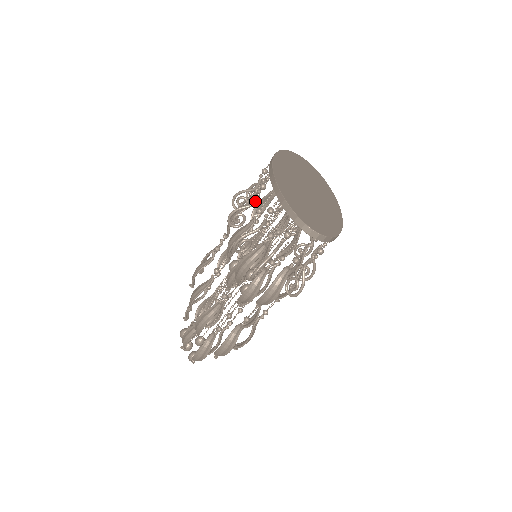
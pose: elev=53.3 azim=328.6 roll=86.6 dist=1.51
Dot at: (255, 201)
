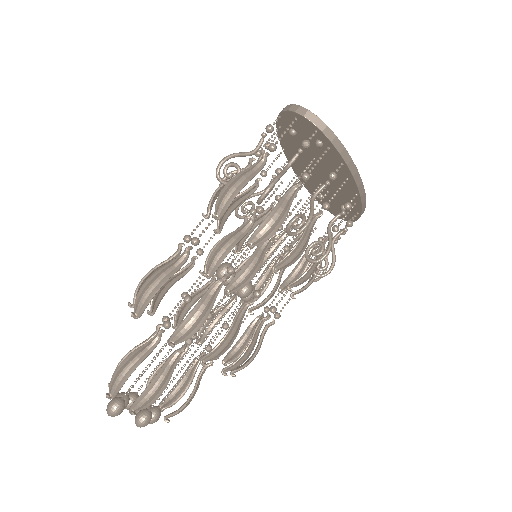
Dot at: occluded
